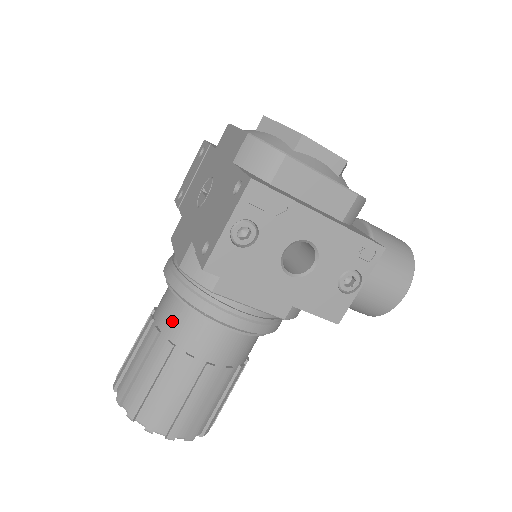
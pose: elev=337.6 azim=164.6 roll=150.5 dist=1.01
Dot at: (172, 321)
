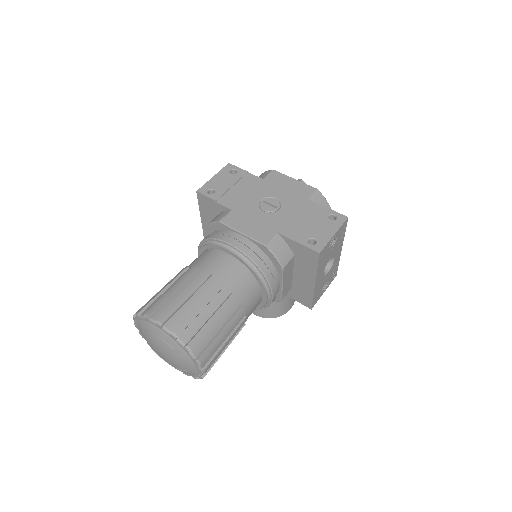
Dot at: (236, 280)
